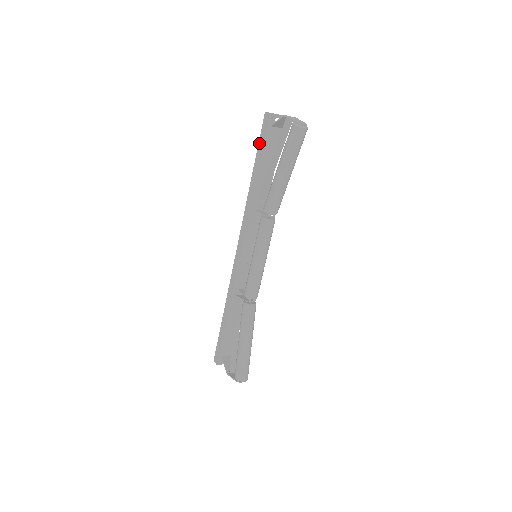
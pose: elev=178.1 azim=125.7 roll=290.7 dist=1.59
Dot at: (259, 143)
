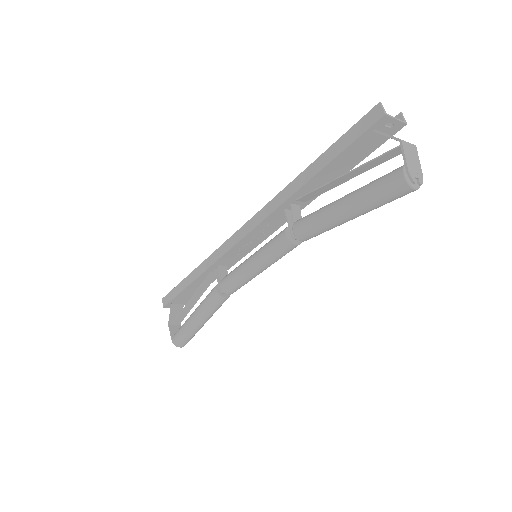
Dot at: (341, 138)
